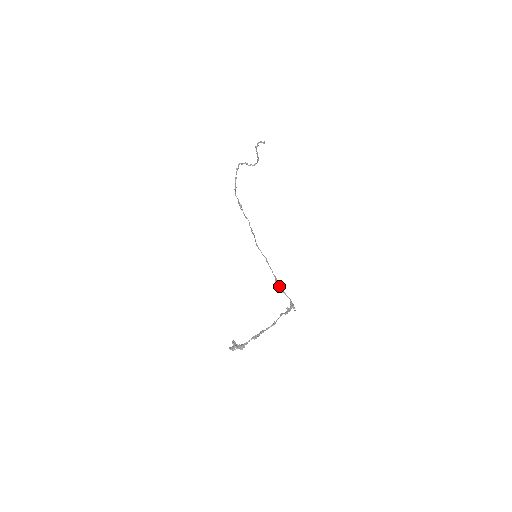
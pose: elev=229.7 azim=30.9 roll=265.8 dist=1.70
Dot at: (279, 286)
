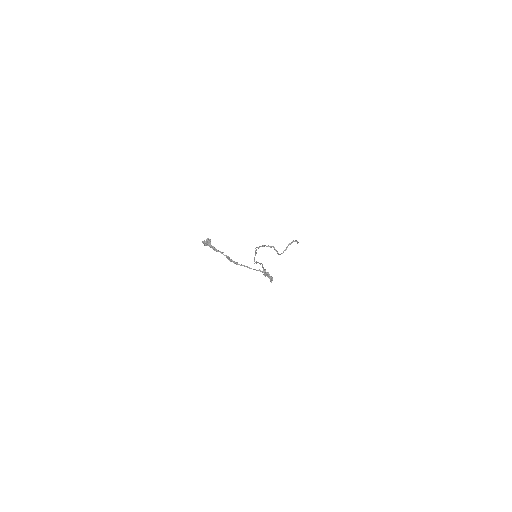
Dot at: occluded
